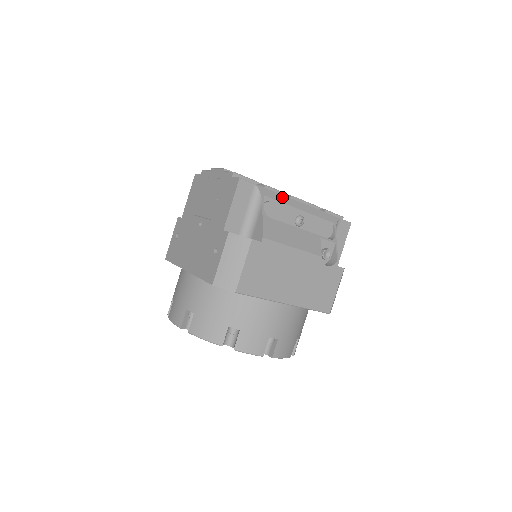
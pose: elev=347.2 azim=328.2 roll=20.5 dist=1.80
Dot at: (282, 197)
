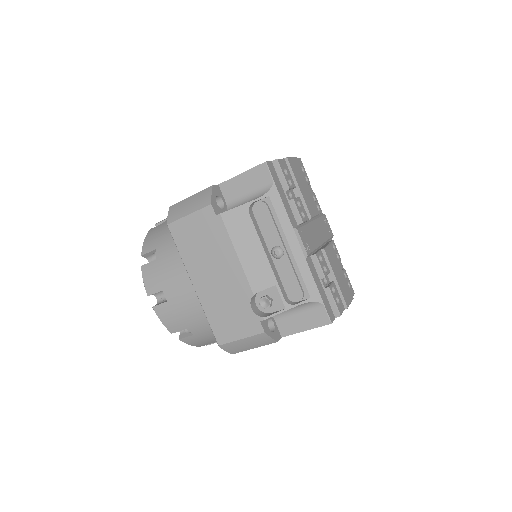
Dot at: (286, 218)
